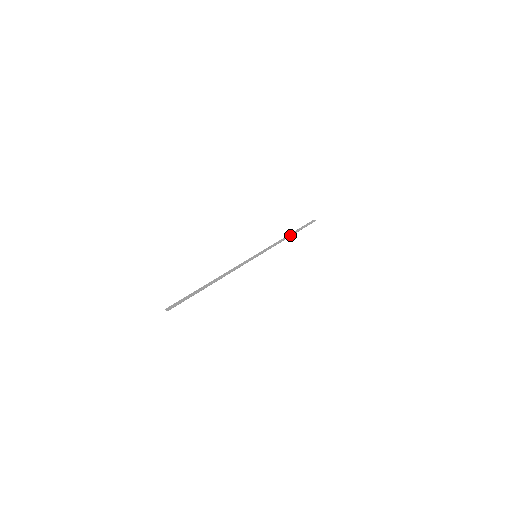
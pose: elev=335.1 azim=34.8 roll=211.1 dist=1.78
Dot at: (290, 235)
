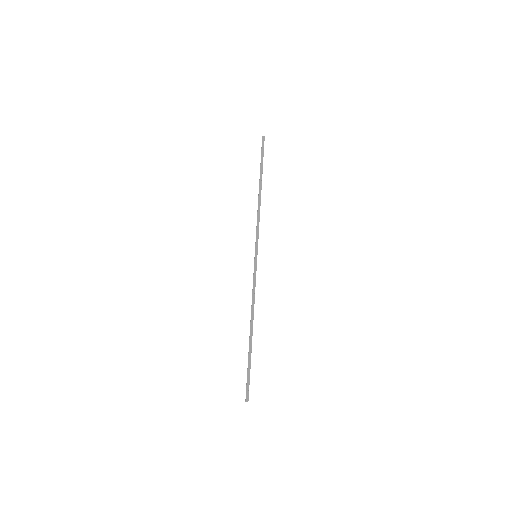
Dot at: (260, 189)
